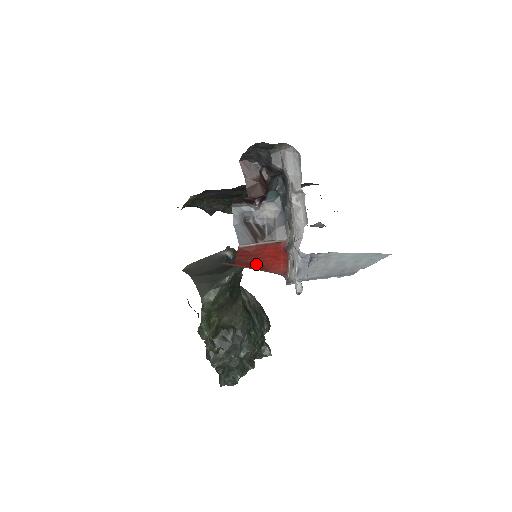
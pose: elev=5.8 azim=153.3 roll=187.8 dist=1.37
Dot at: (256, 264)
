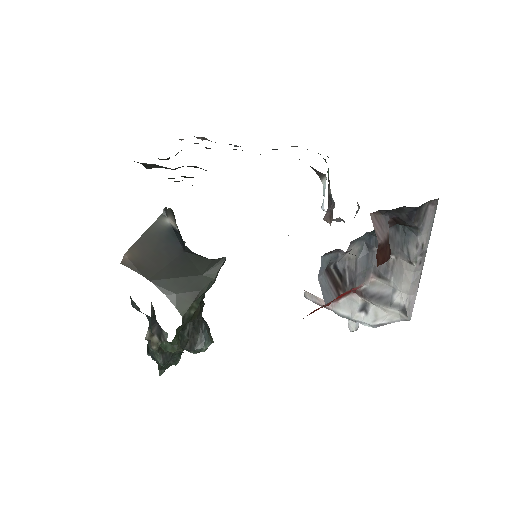
Dot at: (318, 309)
